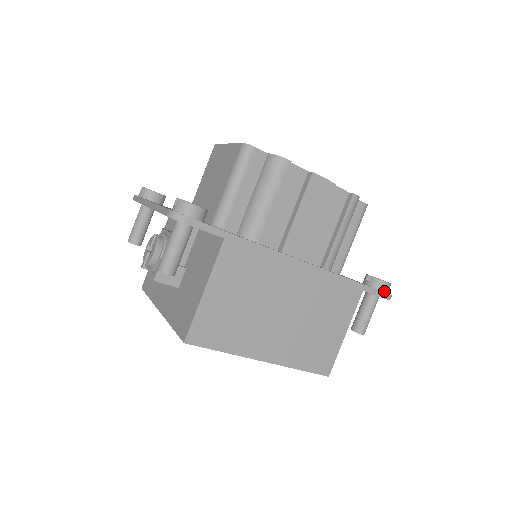
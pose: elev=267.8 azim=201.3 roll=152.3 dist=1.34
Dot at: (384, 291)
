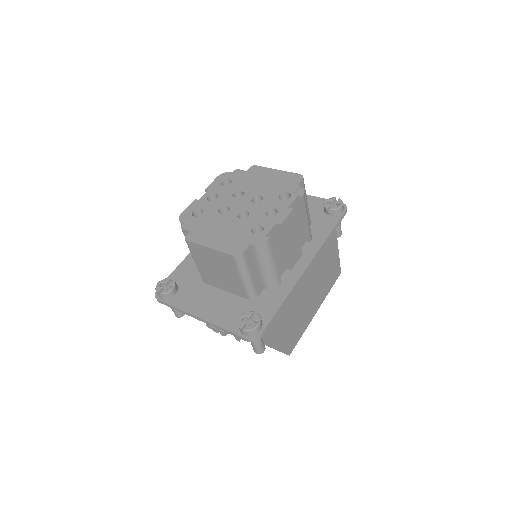
Dot at: (342, 211)
